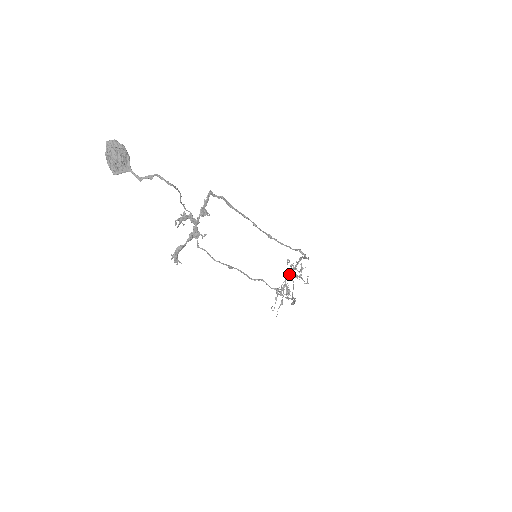
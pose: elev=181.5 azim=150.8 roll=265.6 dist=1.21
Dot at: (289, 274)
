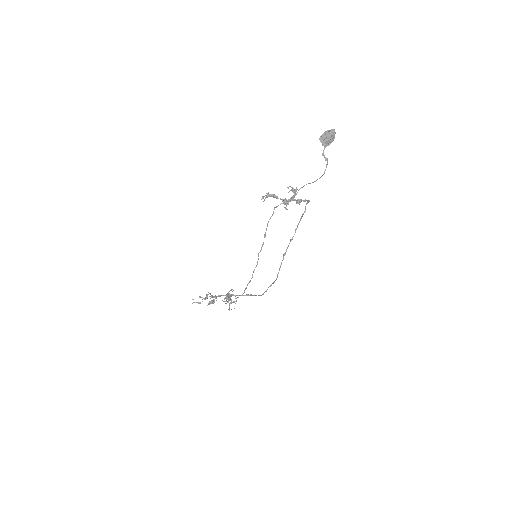
Dot at: occluded
